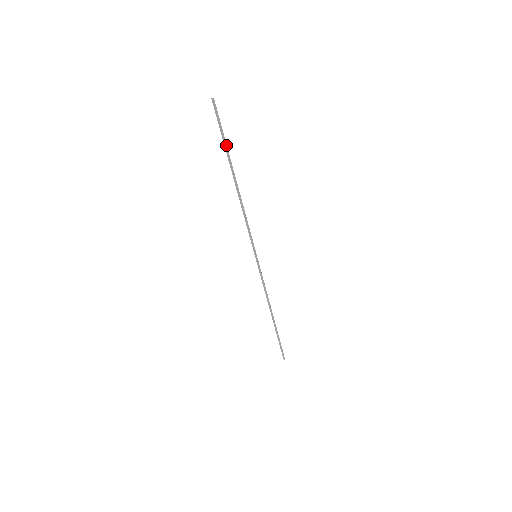
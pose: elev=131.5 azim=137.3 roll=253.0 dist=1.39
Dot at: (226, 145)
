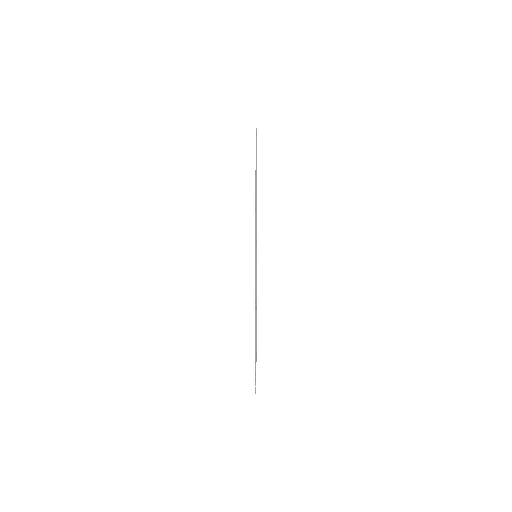
Dot at: (256, 159)
